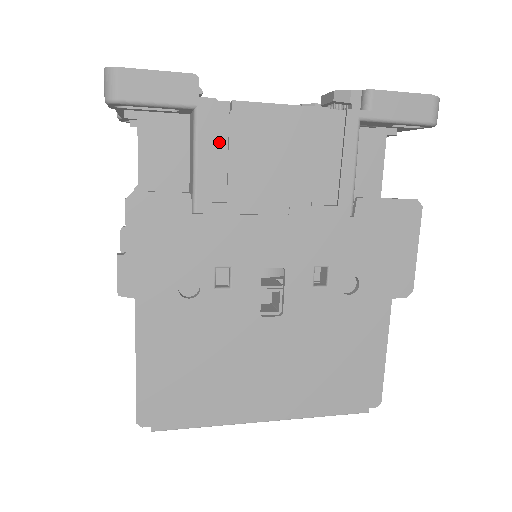
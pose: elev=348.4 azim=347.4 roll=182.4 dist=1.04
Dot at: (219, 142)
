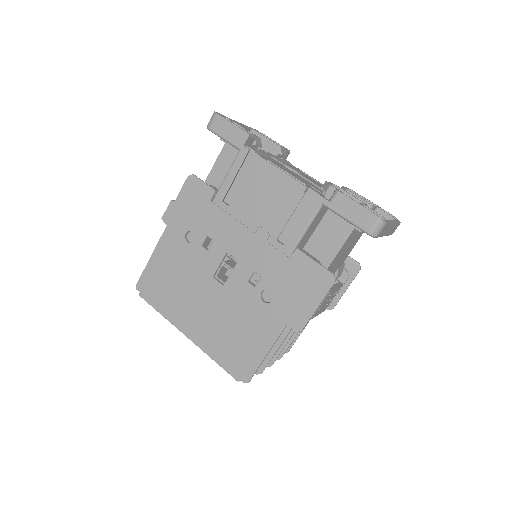
Dot at: (245, 174)
